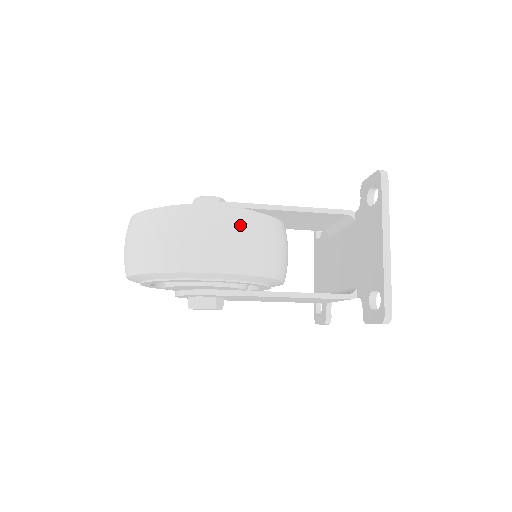
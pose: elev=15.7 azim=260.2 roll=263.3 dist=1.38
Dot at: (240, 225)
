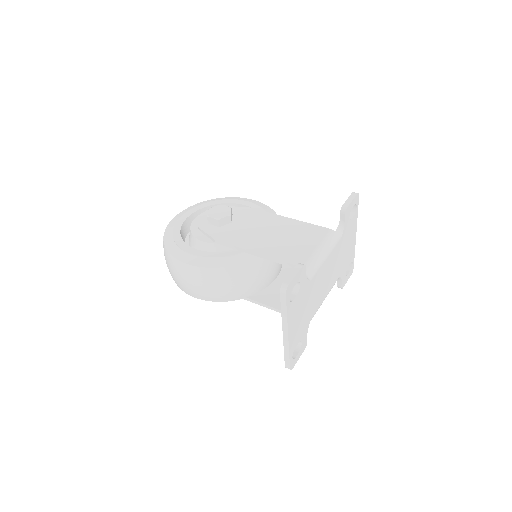
Dot at: (203, 278)
